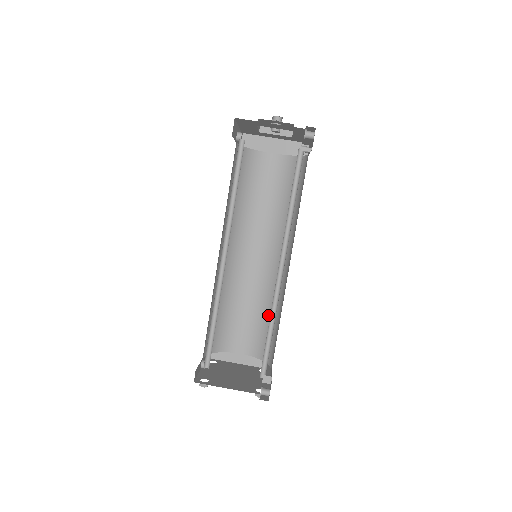
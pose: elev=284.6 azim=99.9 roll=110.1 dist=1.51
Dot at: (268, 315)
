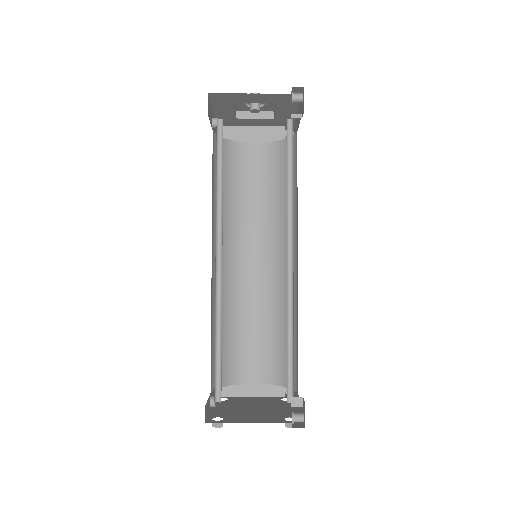
Dot at: (280, 329)
